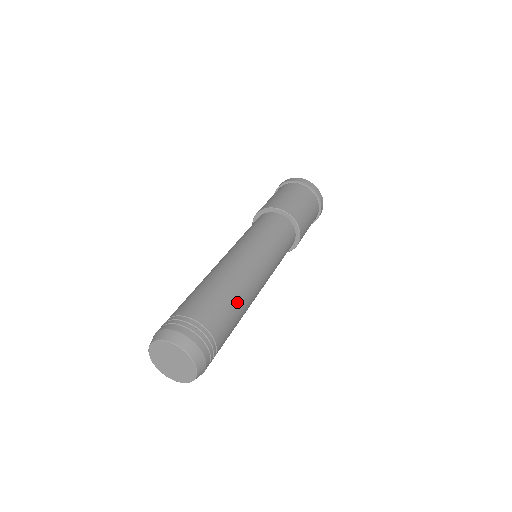
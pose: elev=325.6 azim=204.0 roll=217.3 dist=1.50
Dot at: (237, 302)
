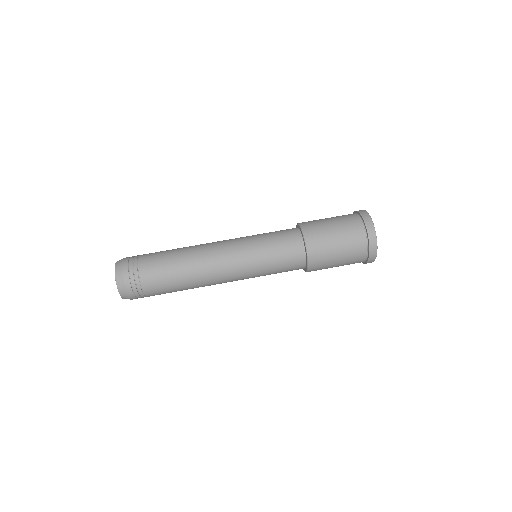
Dot at: (183, 282)
